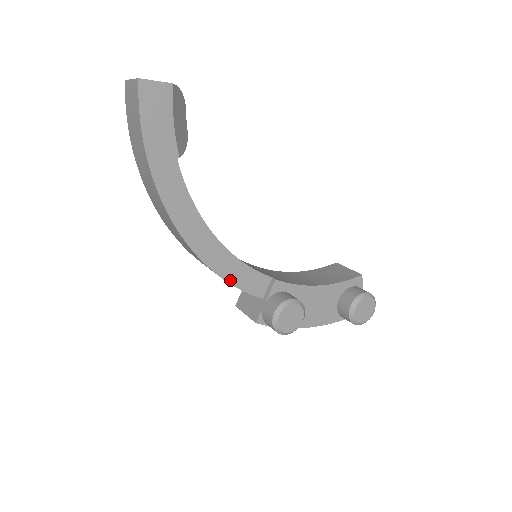
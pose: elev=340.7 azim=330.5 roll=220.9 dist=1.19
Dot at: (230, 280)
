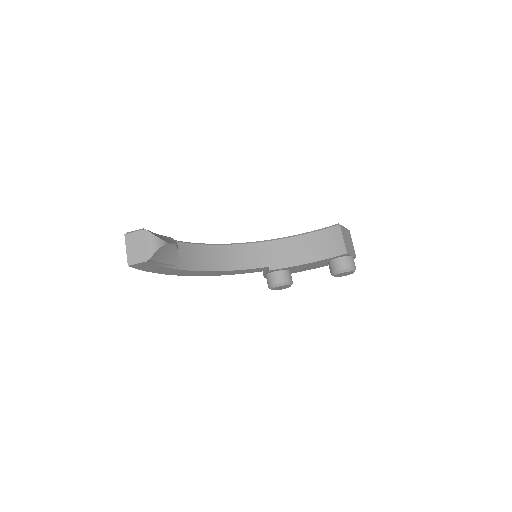
Dot at: occluded
